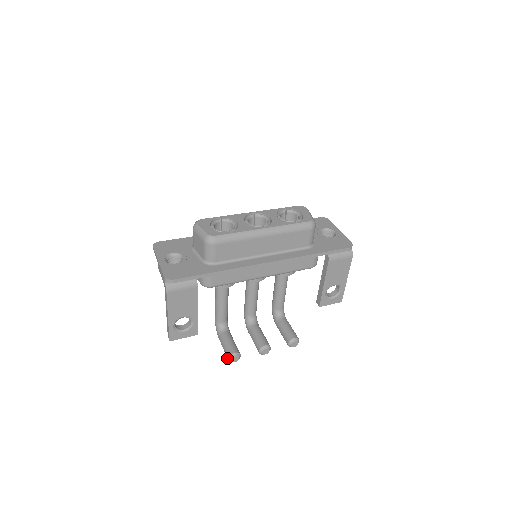
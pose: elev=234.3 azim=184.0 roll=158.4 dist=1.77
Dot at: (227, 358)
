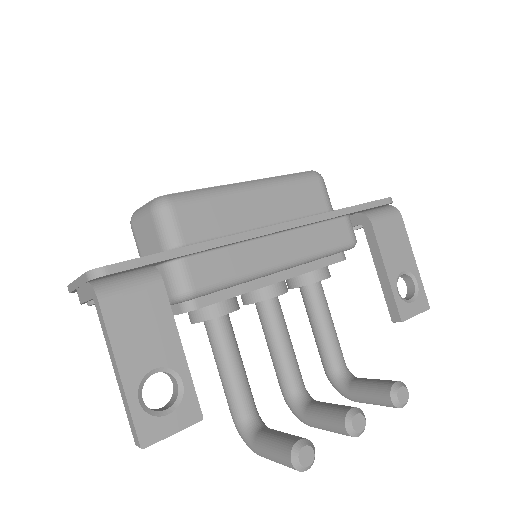
Dot at: (288, 464)
